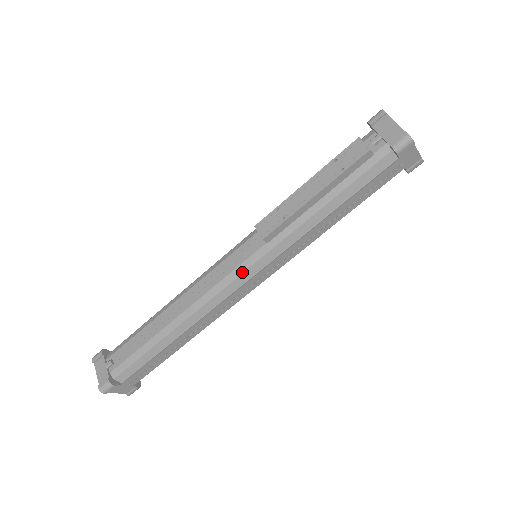
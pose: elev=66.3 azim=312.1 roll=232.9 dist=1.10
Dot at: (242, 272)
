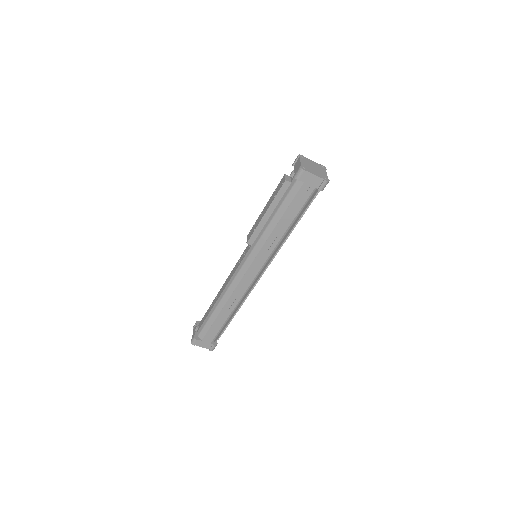
Dot at: (243, 265)
